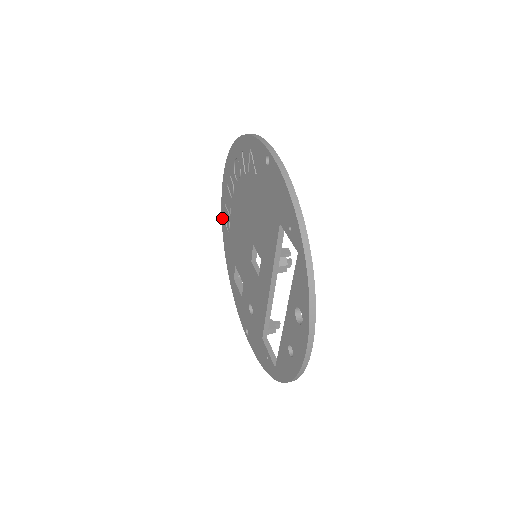
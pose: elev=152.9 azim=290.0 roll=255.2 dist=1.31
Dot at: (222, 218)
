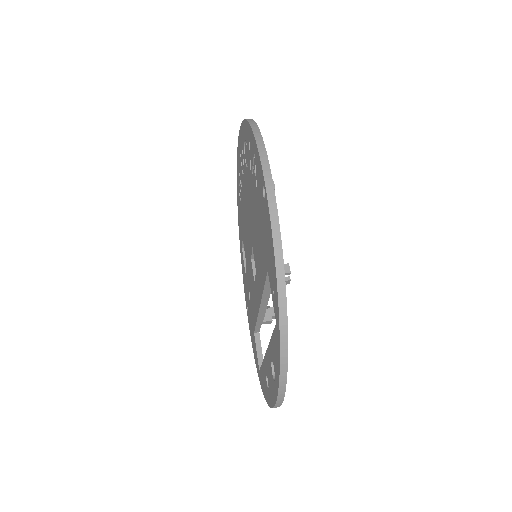
Dot at: (237, 178)
